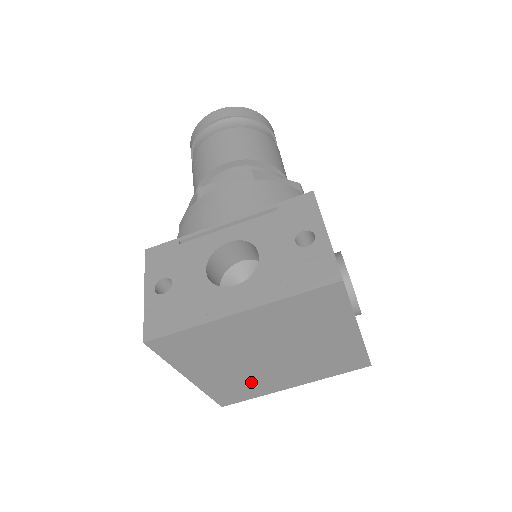
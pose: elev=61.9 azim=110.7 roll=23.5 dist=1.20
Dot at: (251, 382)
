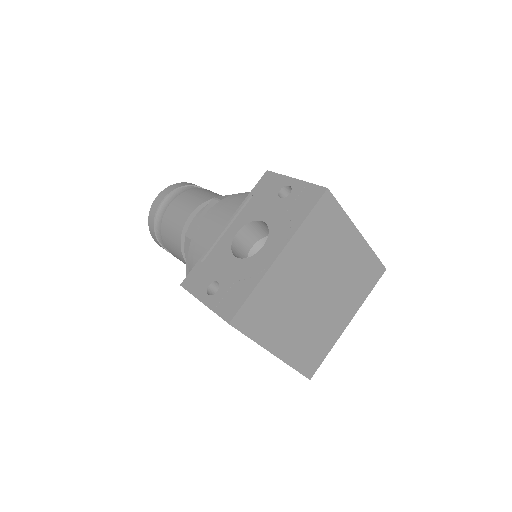
Dot at: (318, 334)
